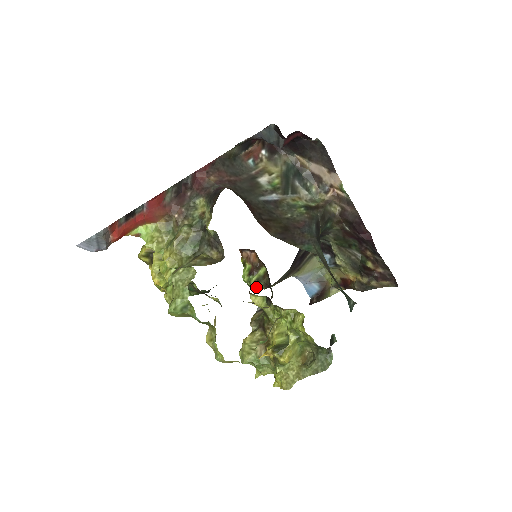
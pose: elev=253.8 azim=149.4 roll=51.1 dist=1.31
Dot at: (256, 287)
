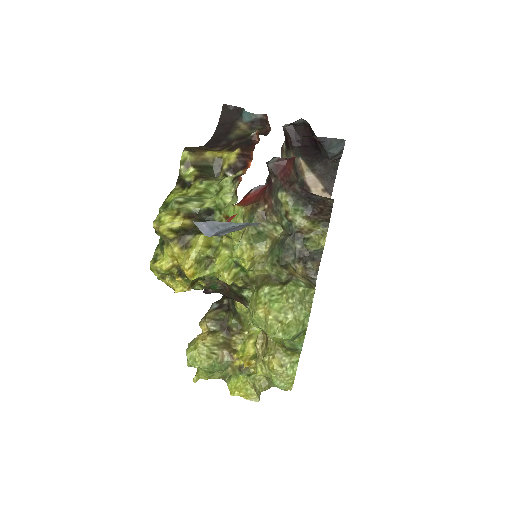
Dot at: occluded
